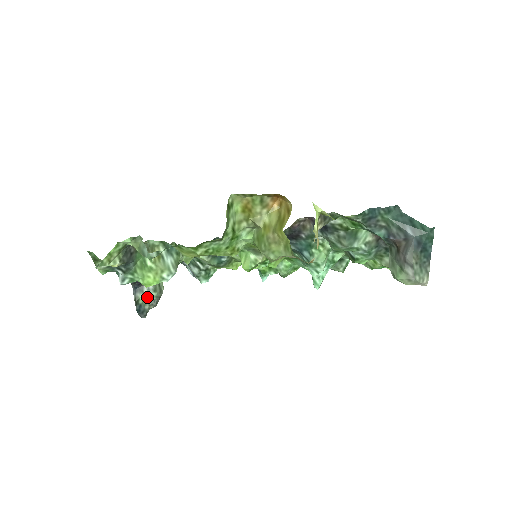
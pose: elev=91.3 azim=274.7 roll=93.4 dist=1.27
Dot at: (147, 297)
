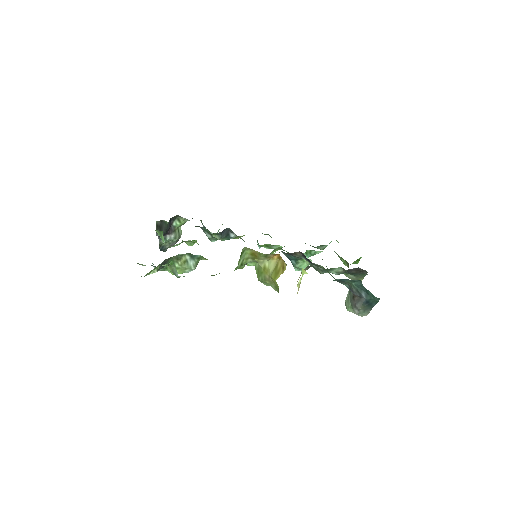
Dot at: (169, 241)
